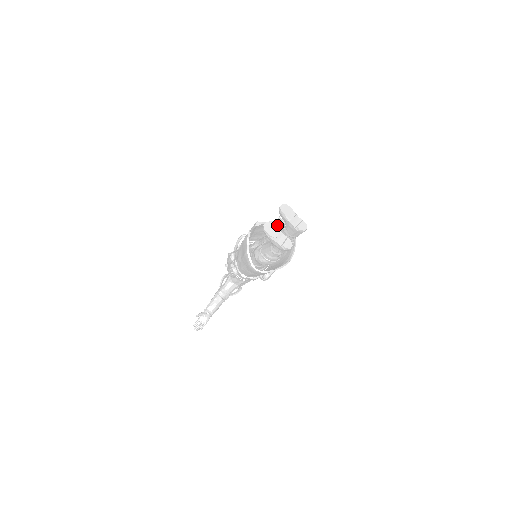
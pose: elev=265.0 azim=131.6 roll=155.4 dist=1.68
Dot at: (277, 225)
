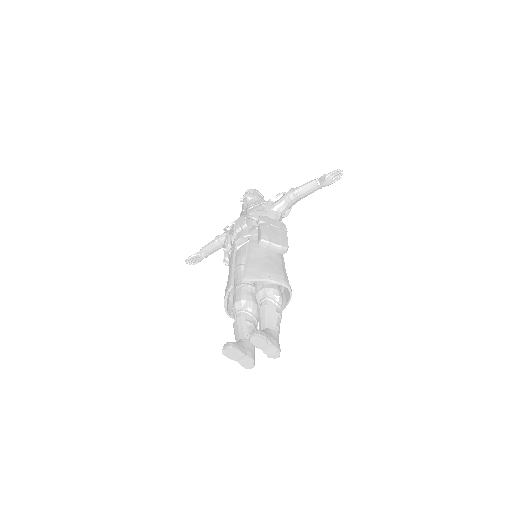
Dot at: (275, 275)
